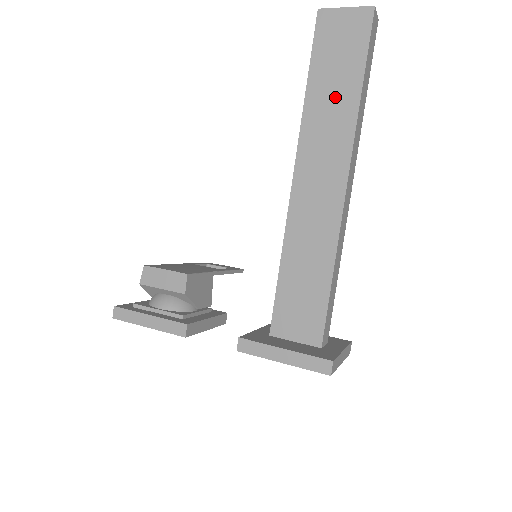
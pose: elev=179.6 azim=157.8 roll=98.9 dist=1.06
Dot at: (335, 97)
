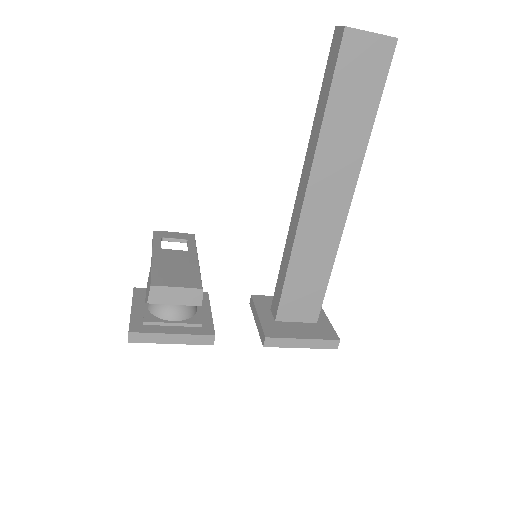
Dot at: (351, 125)
